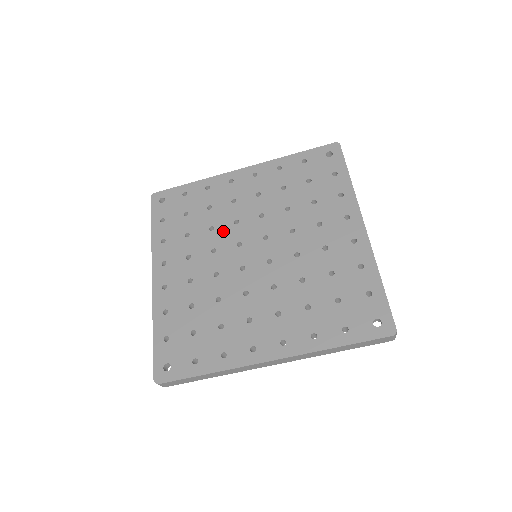
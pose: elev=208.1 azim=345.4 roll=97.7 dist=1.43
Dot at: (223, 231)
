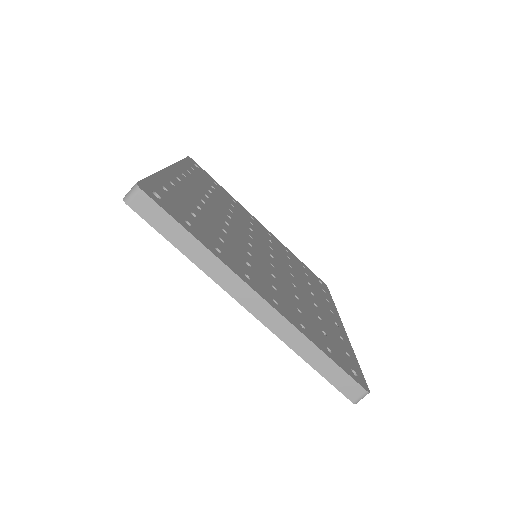
Dot at: (240, 220)
